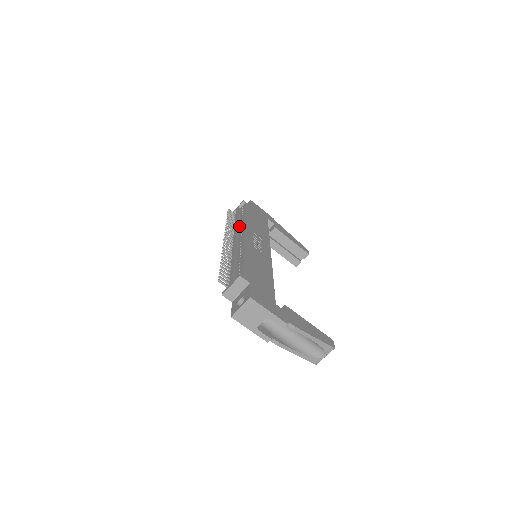
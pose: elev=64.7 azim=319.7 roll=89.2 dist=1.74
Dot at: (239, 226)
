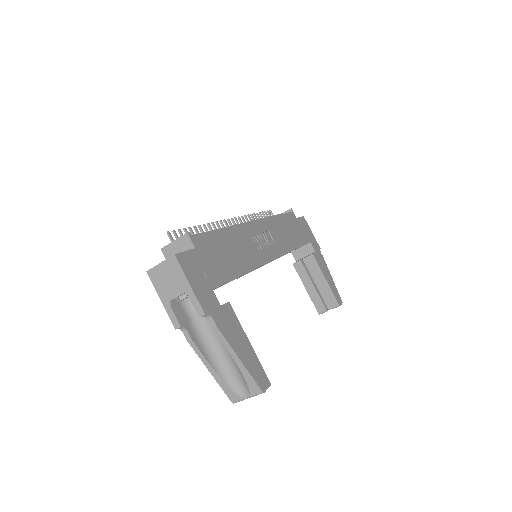
Dot at: occluded
